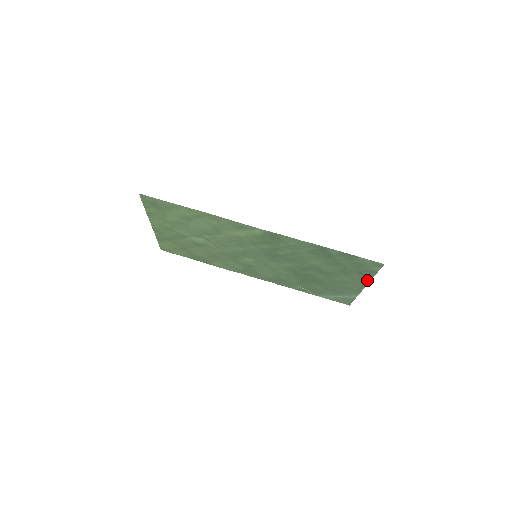
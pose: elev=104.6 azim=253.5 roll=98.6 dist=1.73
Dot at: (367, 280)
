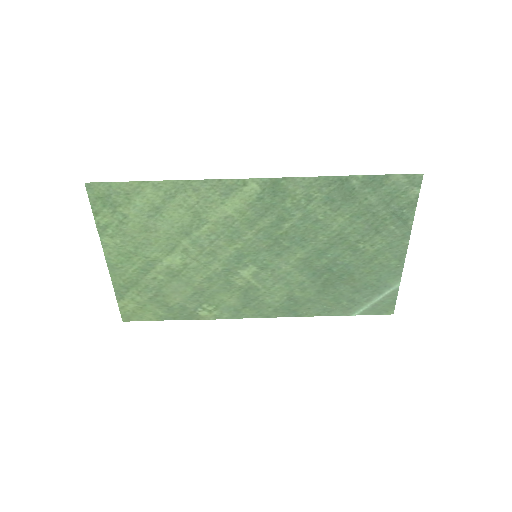
Dot at: (407, 230)
